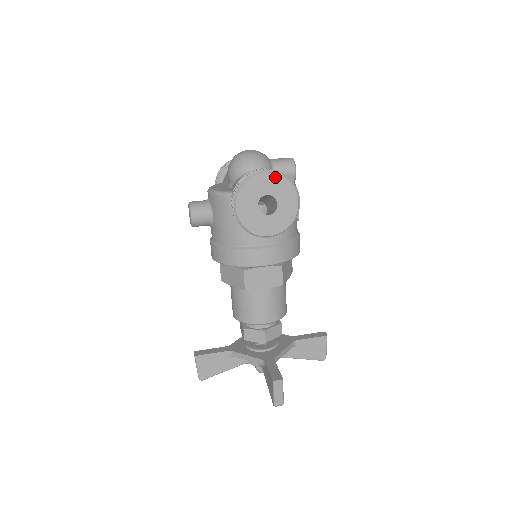
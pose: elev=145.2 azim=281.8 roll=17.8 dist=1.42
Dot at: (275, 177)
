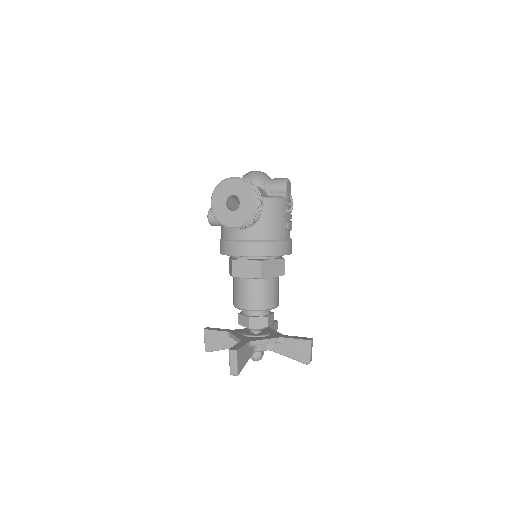
Dot at: (239, 182)
